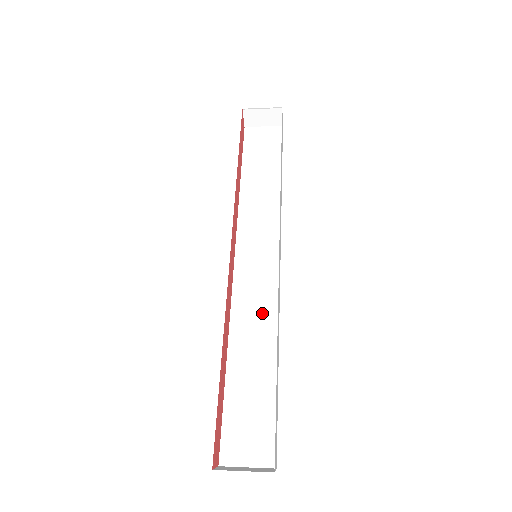
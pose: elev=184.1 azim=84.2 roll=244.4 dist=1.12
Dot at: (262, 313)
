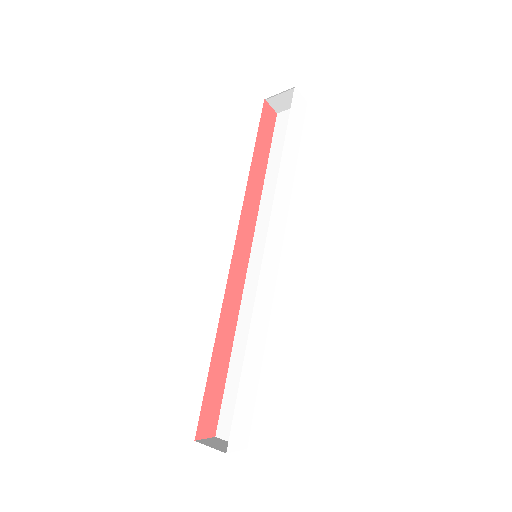
Dot at: occluded
